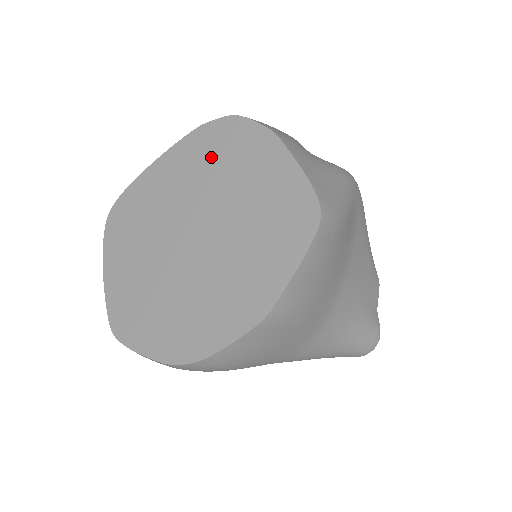
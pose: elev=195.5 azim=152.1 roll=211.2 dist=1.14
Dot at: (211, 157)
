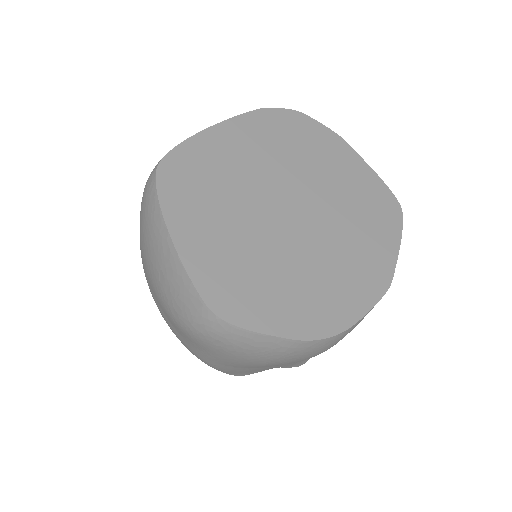
Dot at: (287, 140)
